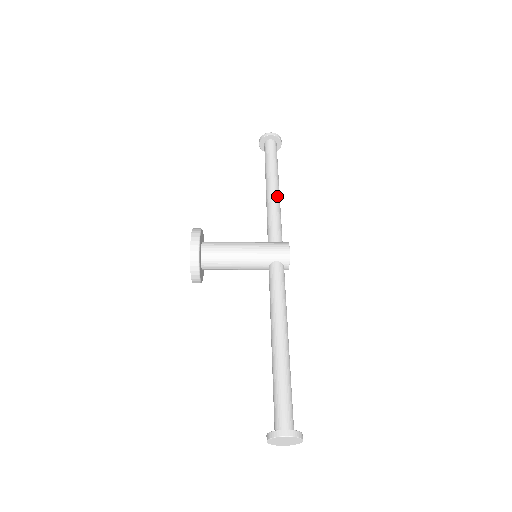
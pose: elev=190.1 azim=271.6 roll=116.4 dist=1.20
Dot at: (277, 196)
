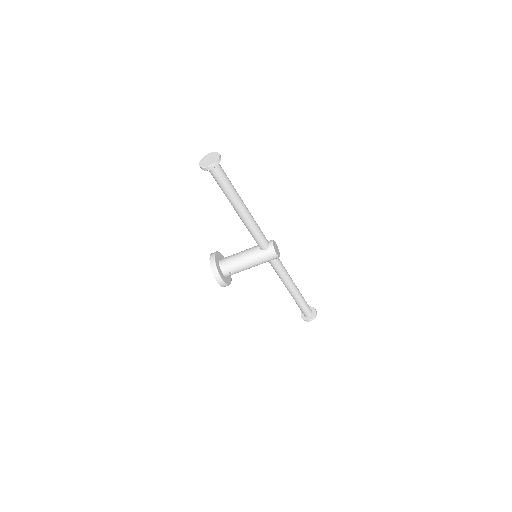
Dot at: occluded
